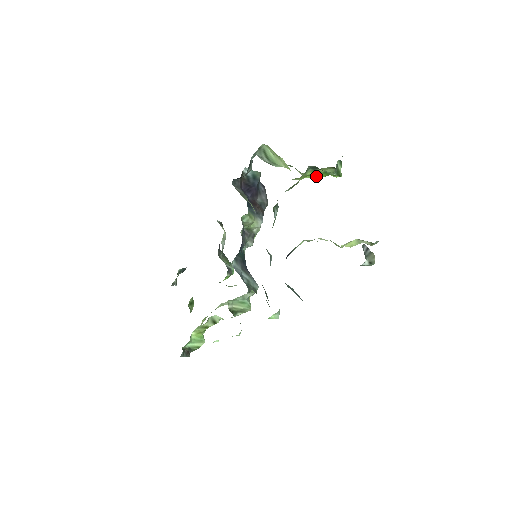
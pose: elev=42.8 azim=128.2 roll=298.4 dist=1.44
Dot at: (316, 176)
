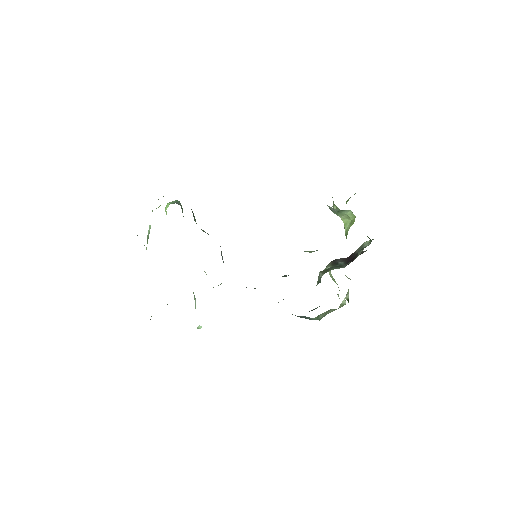
Dot at: occluded
